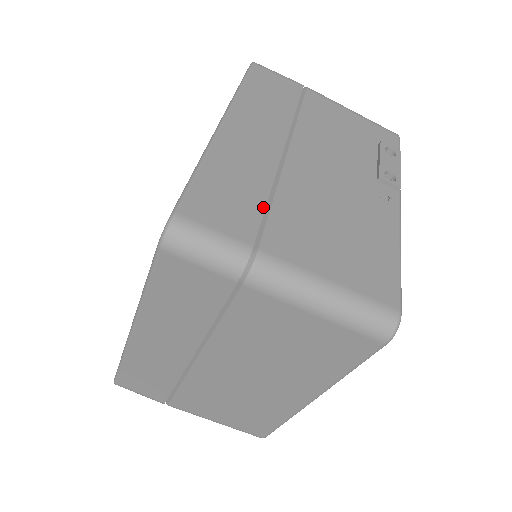
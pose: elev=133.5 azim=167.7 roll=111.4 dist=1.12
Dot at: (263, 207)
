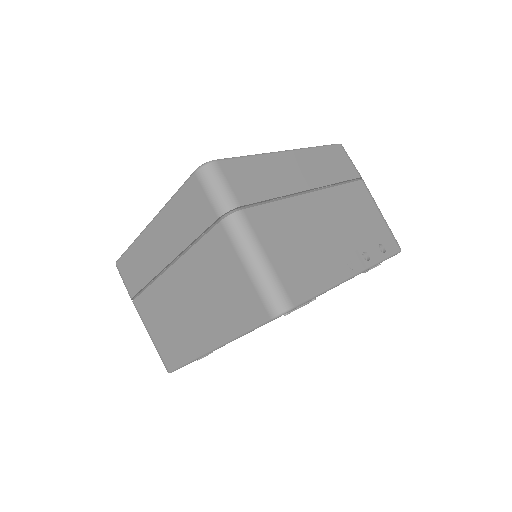
Dot at: (266, 198)
